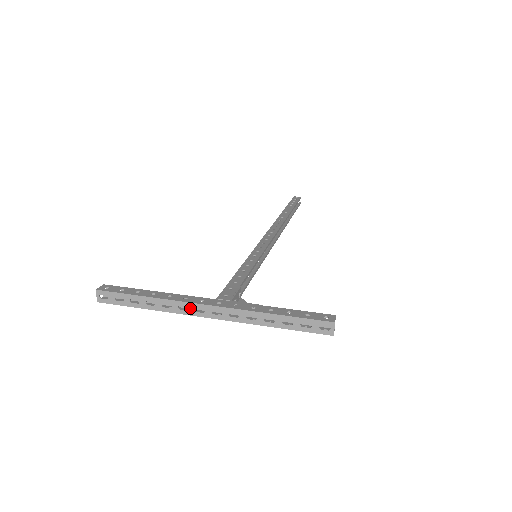
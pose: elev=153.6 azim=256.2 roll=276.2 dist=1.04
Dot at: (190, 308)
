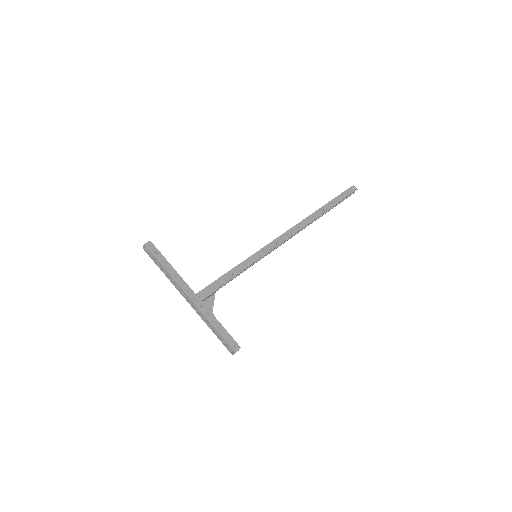
Dot at: (180, 290)
